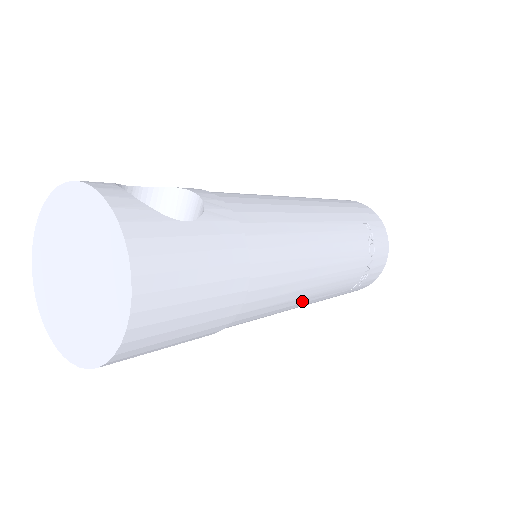
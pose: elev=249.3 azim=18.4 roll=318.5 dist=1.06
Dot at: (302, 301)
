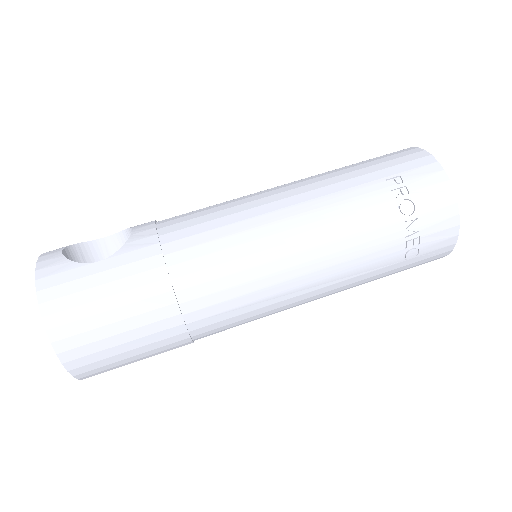
Dot at: (299, 293)
